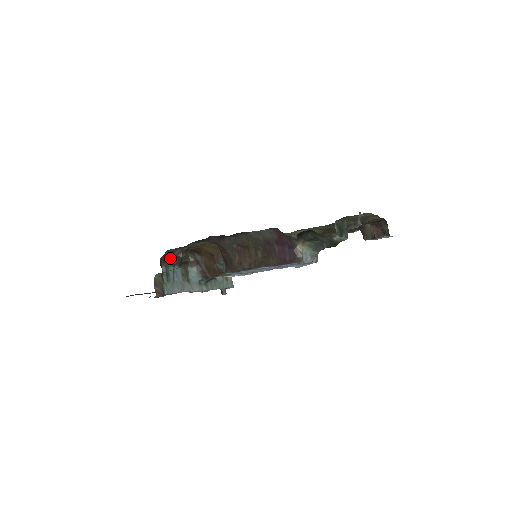
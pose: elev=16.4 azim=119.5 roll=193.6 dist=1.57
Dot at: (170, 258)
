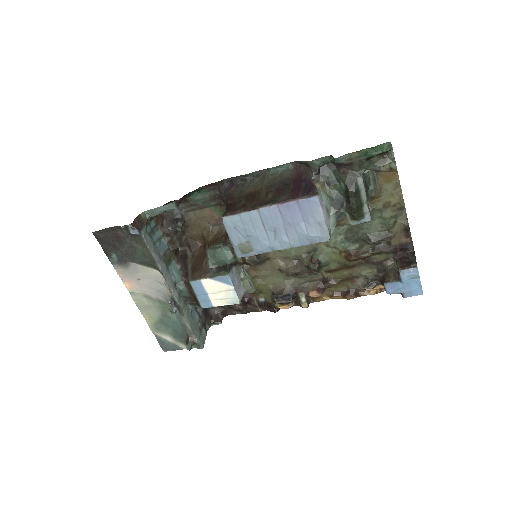
Dot at: (165, 222)
